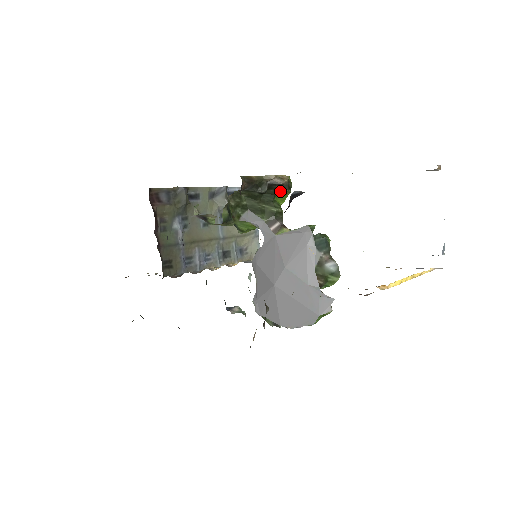
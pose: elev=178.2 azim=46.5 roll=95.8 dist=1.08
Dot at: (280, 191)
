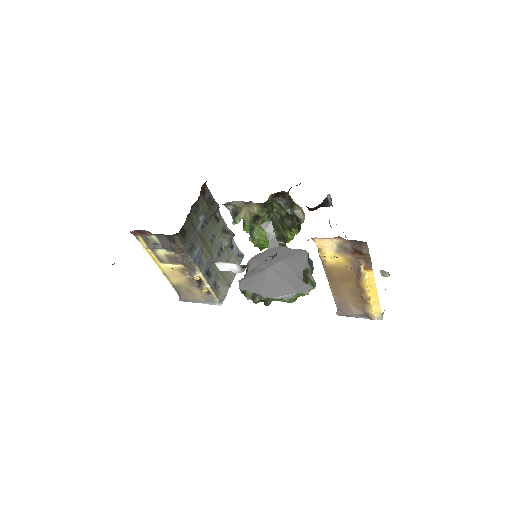
Dot at: (293, 227)
